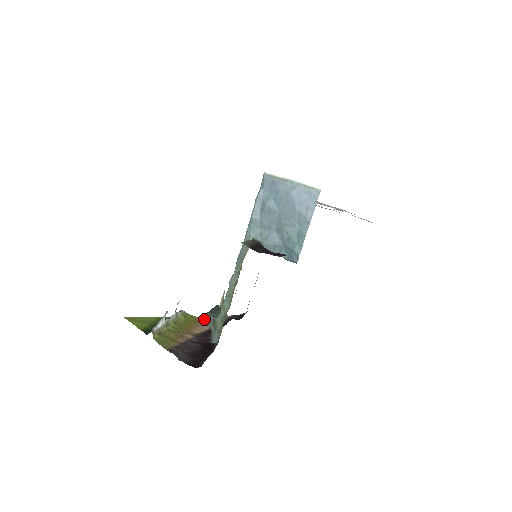
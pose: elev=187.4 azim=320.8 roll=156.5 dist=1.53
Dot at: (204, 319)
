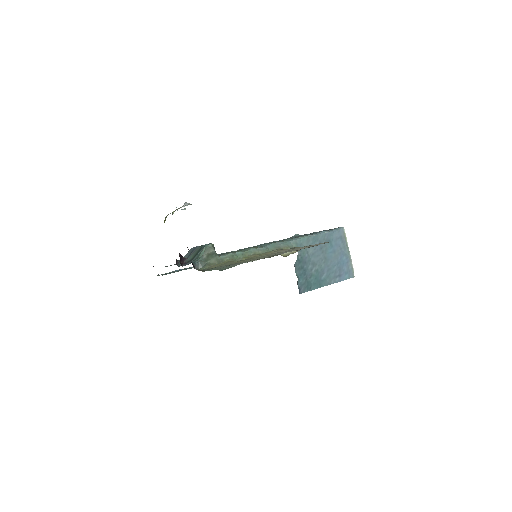
Dot at: occluded
